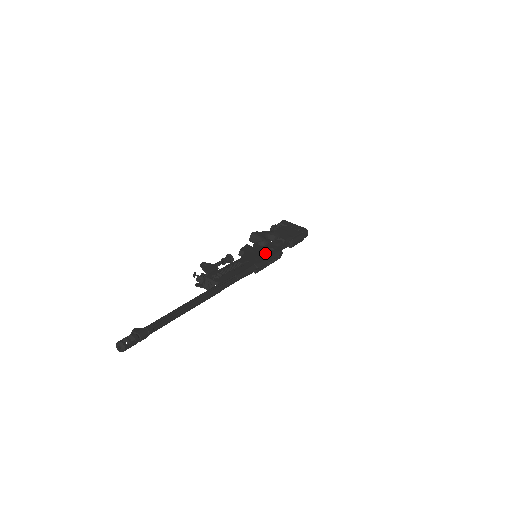
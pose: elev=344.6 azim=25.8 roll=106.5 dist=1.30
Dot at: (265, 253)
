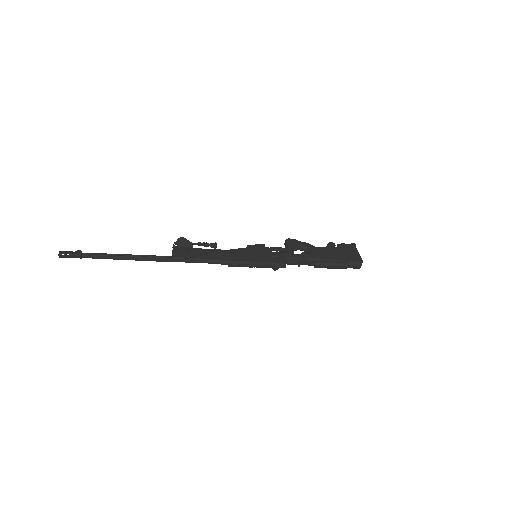
Dot at: (260, 257)
